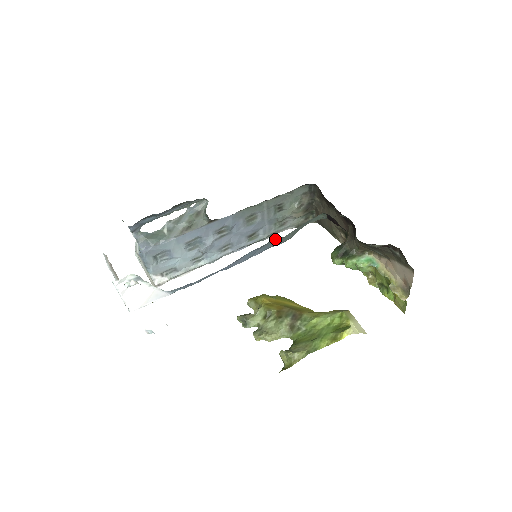
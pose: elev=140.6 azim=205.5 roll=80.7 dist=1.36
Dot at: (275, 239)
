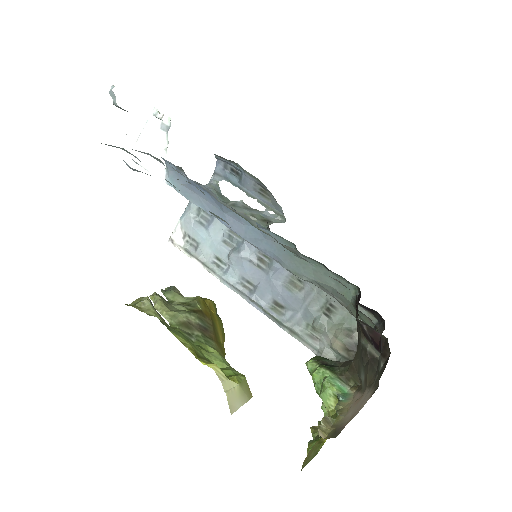
Dot at: occluded
